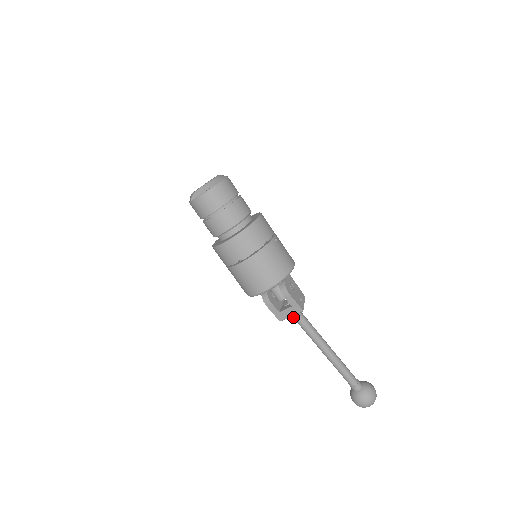
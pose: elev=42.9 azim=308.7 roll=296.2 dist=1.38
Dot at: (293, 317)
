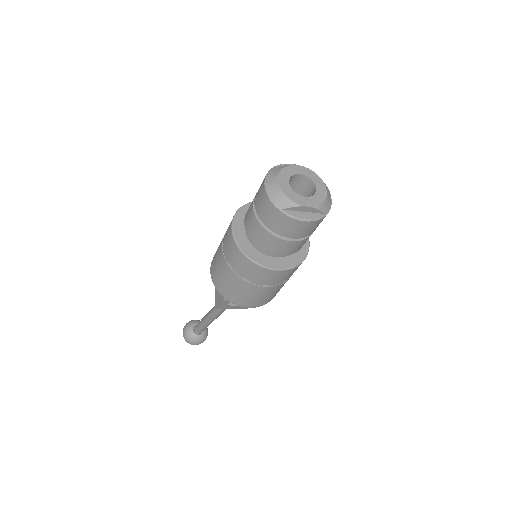
Dot at: occluded
